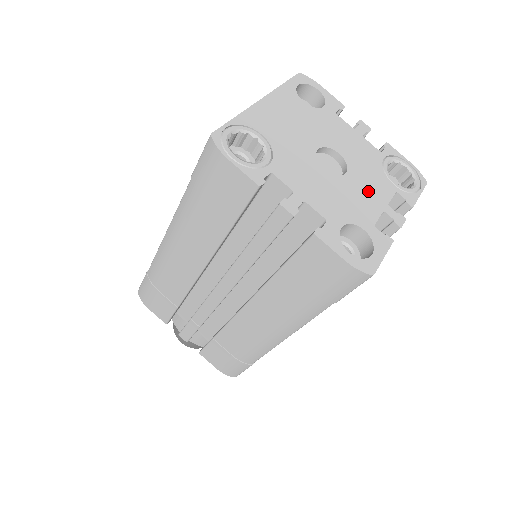
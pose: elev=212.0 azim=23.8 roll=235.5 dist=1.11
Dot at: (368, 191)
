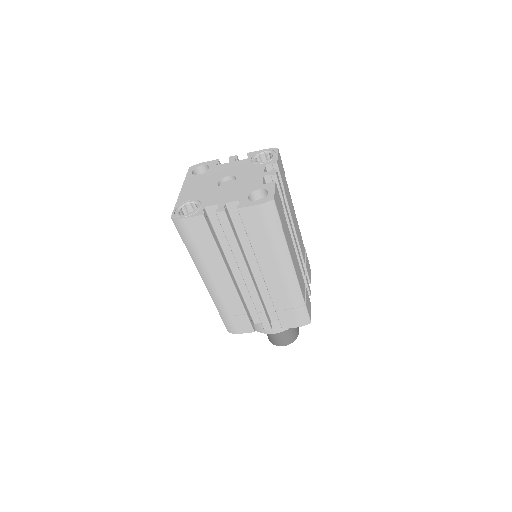
Dot at: (251, 176)
